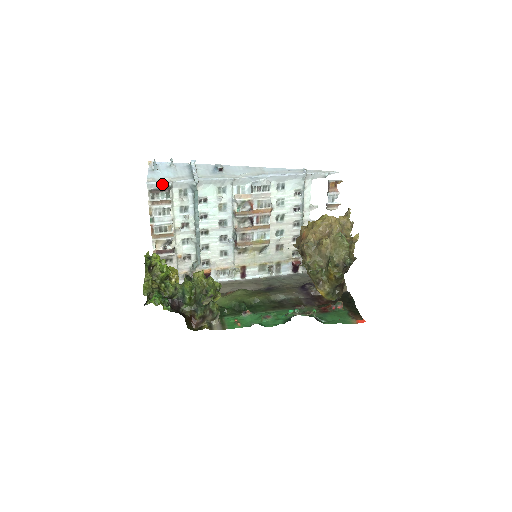
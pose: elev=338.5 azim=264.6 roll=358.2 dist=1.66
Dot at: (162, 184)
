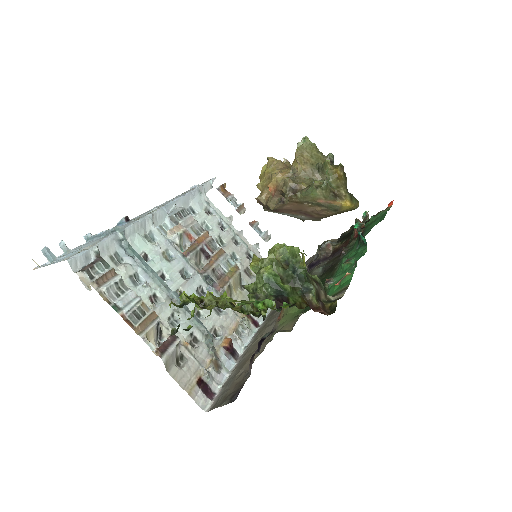
Dot at: (86, 254)
